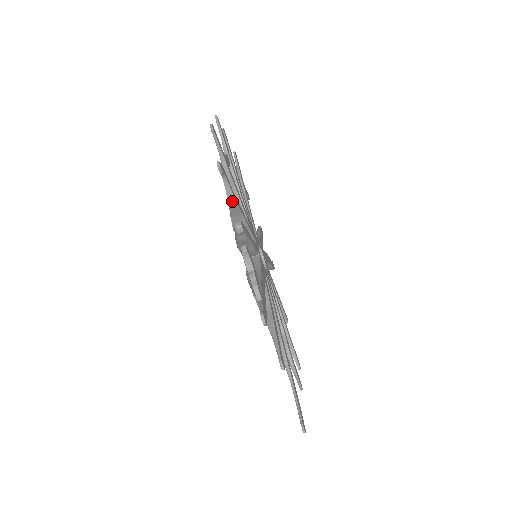
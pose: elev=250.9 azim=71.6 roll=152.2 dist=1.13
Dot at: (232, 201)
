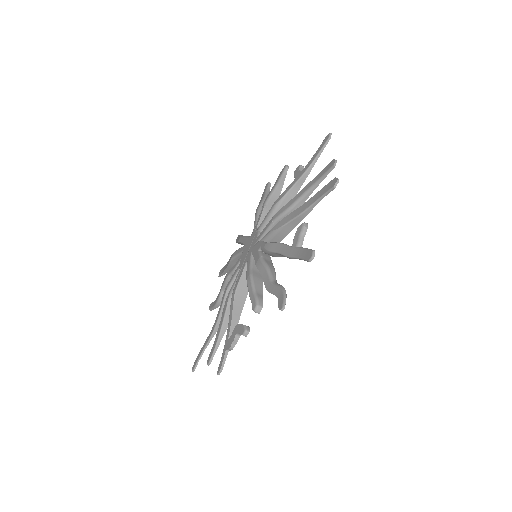
Dot at: (270, 292)
